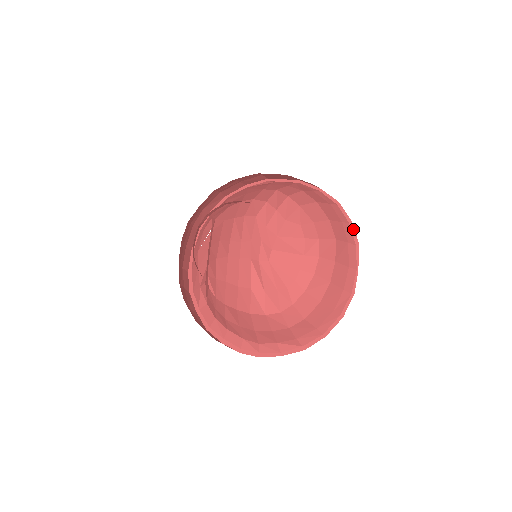
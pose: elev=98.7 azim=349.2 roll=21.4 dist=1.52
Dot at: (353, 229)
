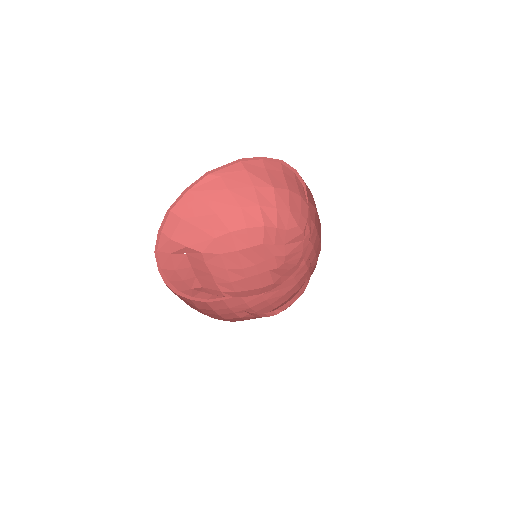
Dot at: (298, 175)
